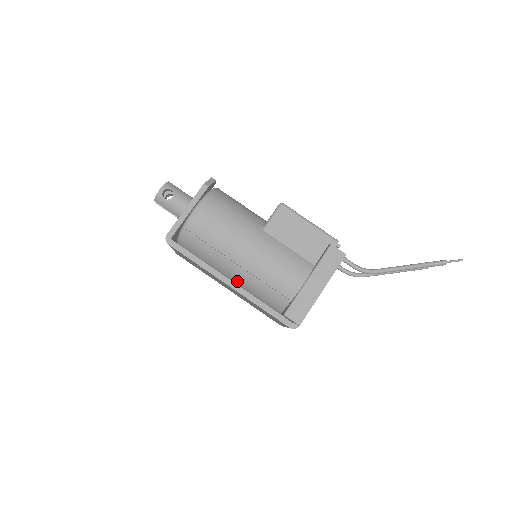
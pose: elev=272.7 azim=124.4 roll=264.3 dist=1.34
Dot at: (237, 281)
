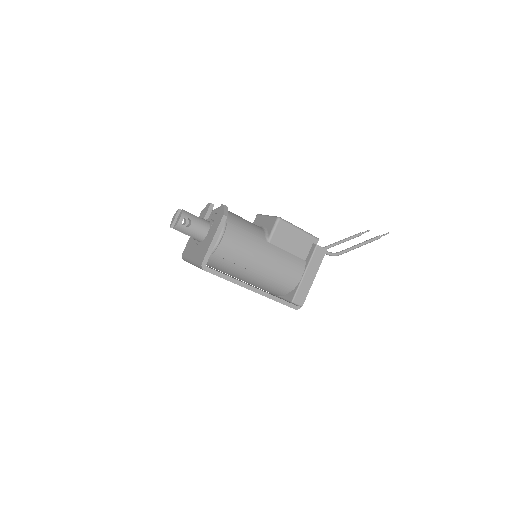
Dot at: (250, 281)
